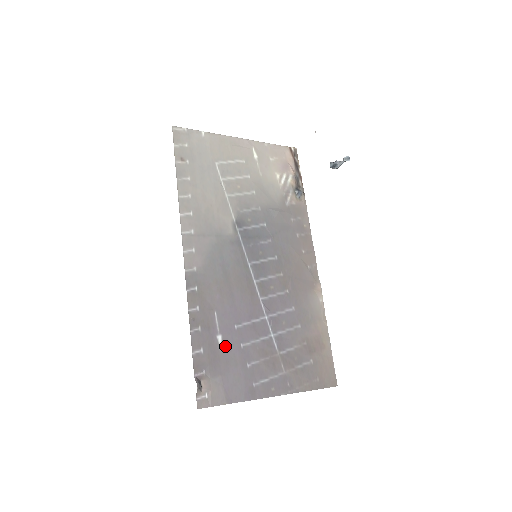
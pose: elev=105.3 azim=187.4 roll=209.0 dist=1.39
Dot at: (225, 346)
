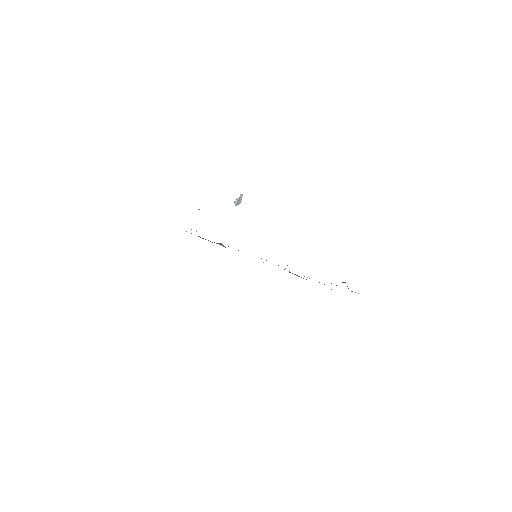
Dot at: occluded
